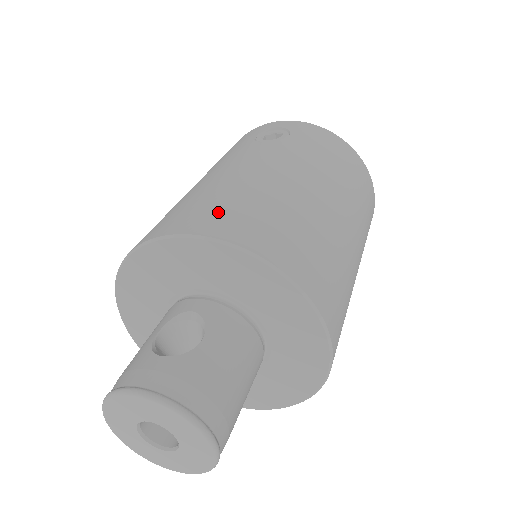
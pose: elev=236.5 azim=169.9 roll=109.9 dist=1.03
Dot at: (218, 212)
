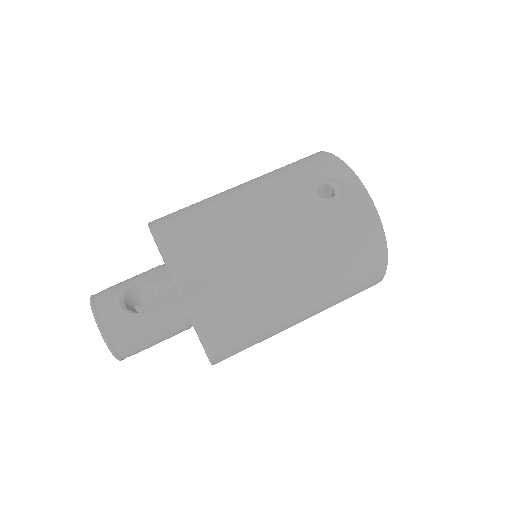
Dot at: (198, 256)
